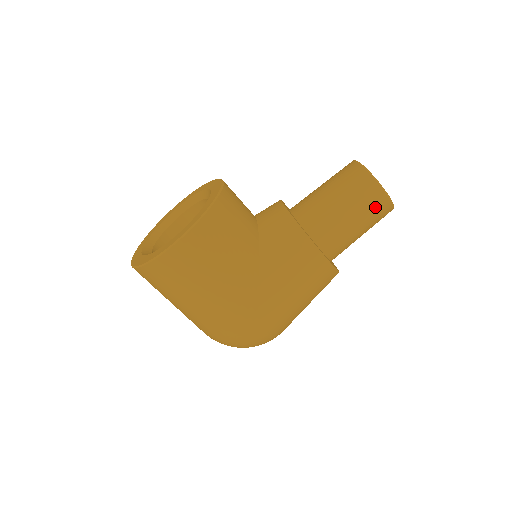
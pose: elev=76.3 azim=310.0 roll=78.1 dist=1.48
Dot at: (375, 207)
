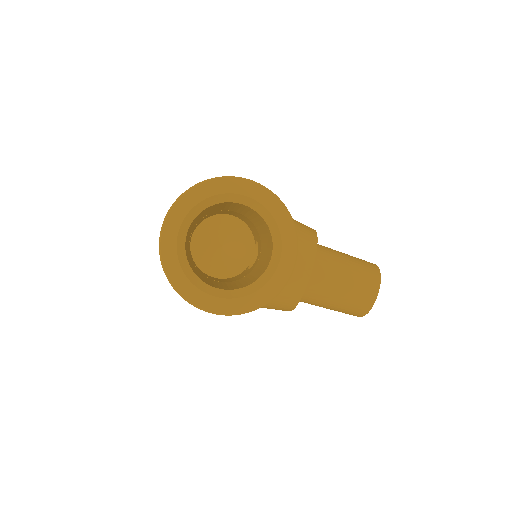
Dot at: occluded
